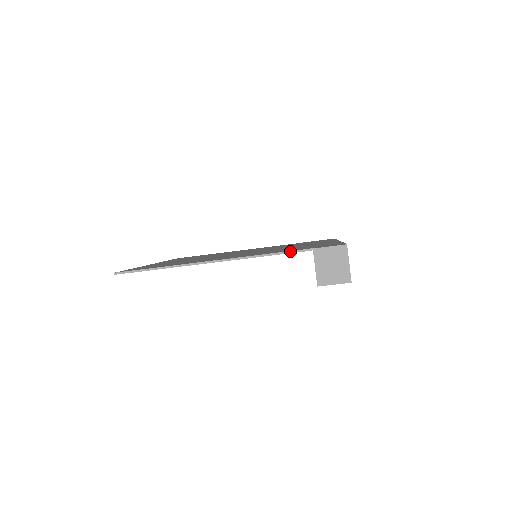
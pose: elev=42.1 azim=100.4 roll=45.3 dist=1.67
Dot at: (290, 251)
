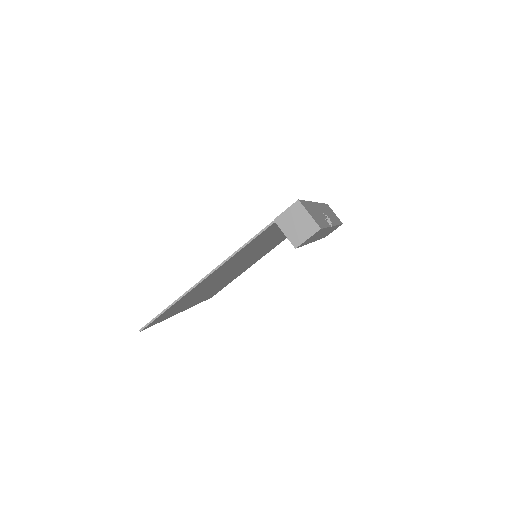
Dot at: (258, 233)
